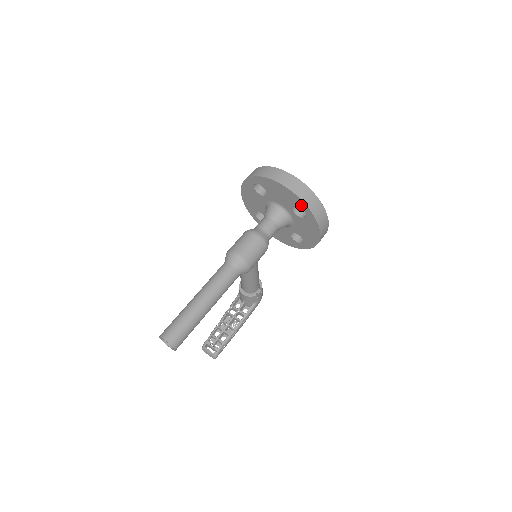
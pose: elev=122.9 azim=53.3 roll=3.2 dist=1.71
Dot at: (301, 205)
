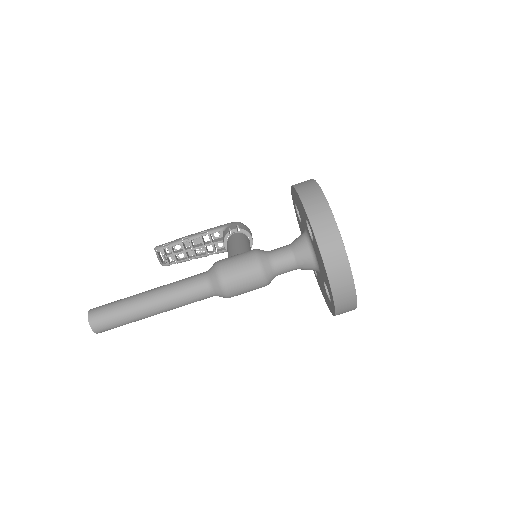
Dot at: (332, 300)
